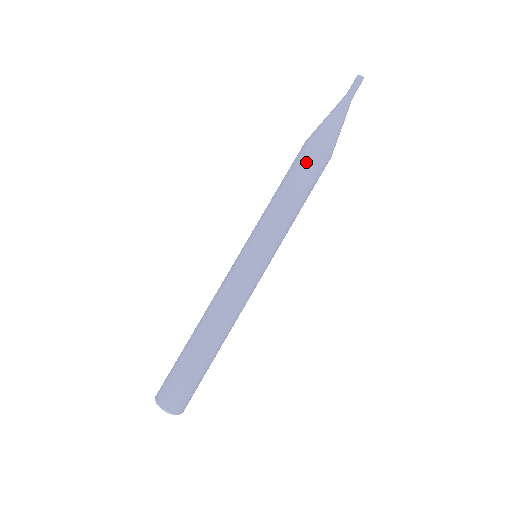
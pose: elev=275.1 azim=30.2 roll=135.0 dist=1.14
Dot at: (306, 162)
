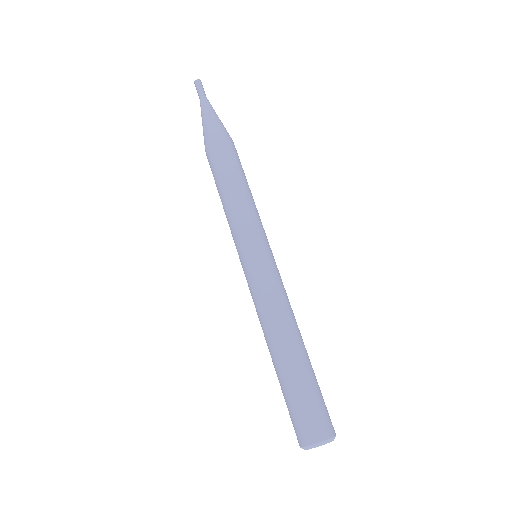
Dot at: (211, 166)
